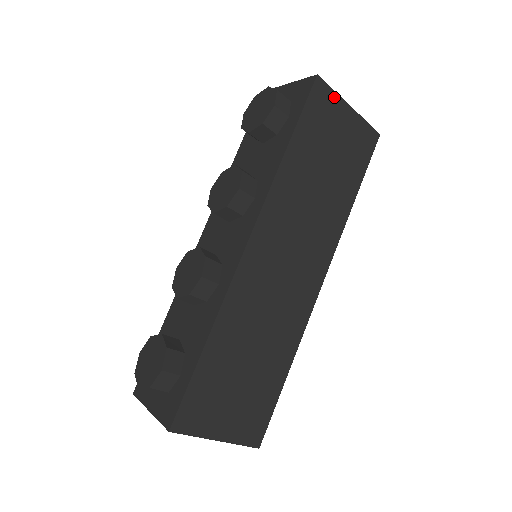
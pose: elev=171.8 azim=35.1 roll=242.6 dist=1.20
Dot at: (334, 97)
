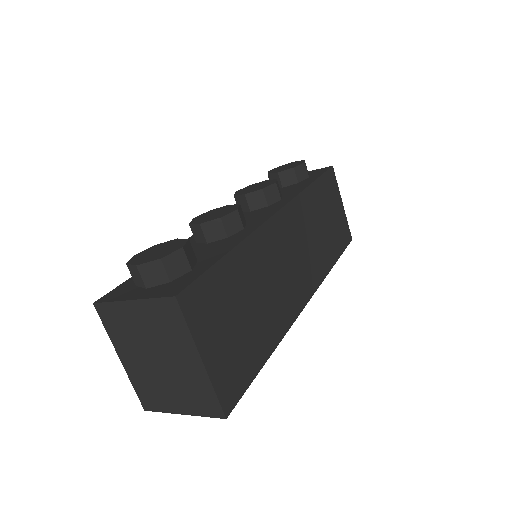
Dot at: (337, 188)
